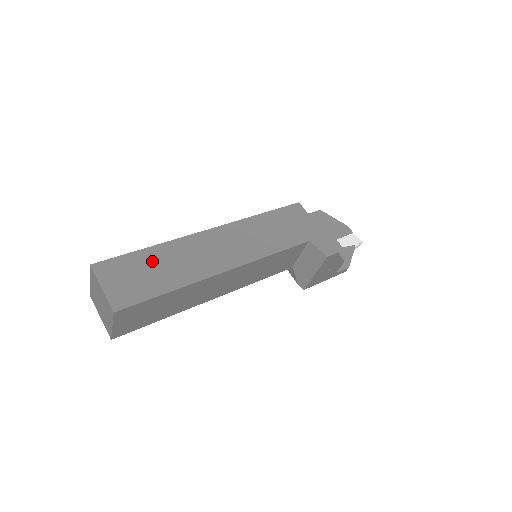
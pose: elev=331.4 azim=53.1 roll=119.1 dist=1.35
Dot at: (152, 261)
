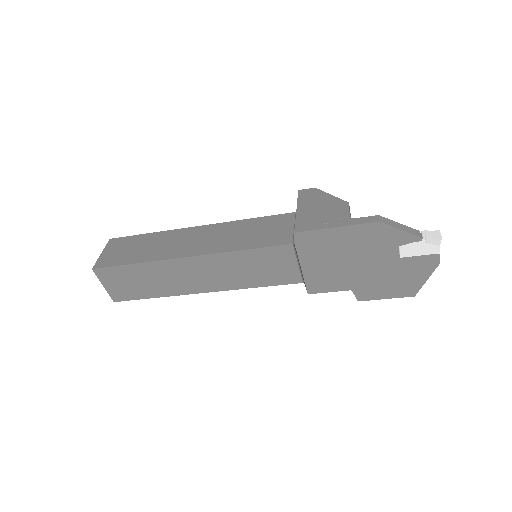
Dot at: occluded
